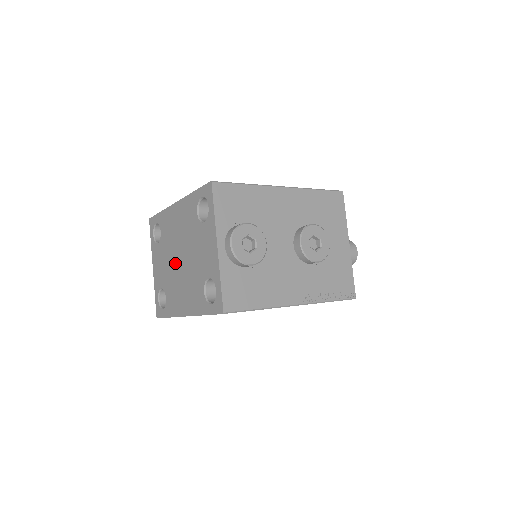
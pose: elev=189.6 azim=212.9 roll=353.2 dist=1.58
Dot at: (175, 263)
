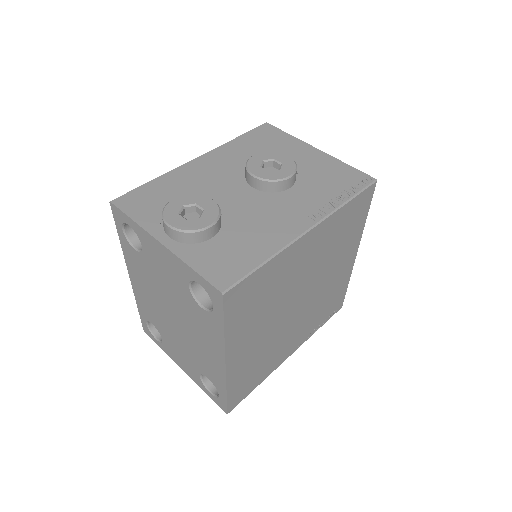
Dot at: (177, 330)
